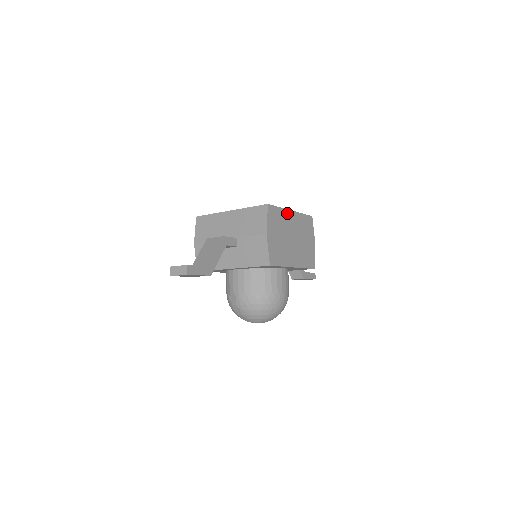
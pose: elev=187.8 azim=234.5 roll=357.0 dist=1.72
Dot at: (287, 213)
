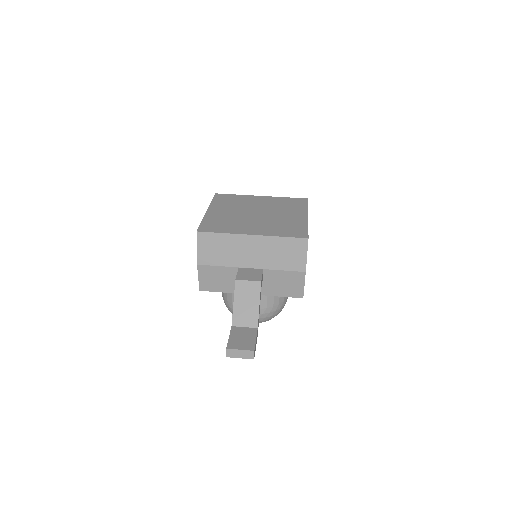
Dot at: occluded
